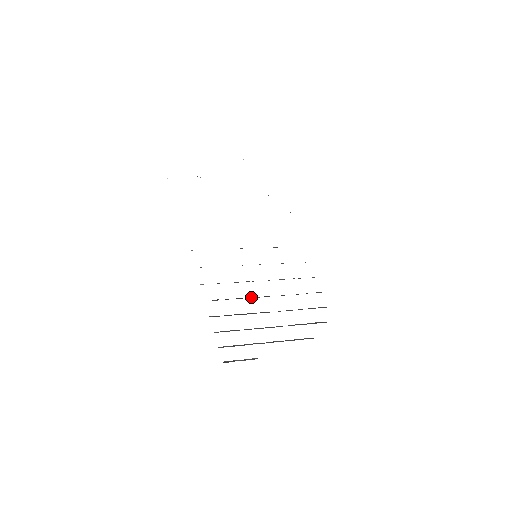
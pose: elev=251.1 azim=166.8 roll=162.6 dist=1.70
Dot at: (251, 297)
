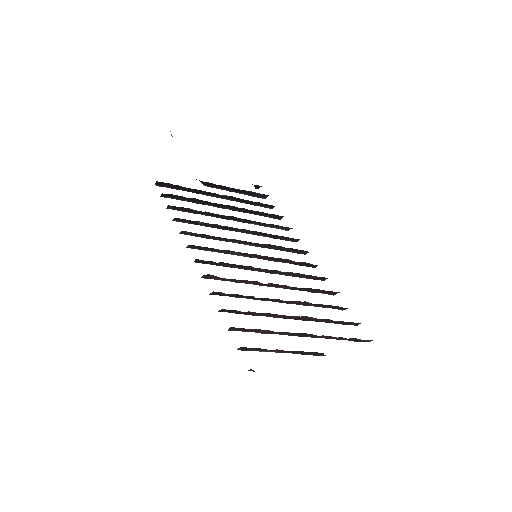
Dot at: occluded
